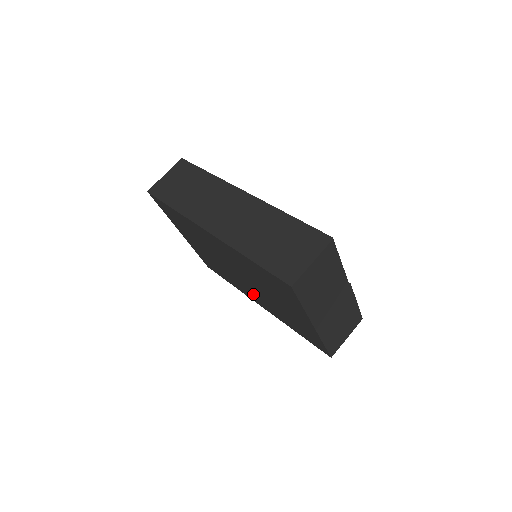
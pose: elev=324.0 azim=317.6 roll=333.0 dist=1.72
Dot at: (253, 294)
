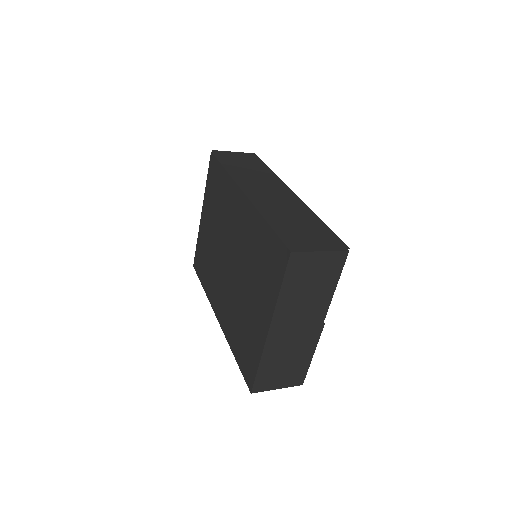
Dot at: (222, 295)
